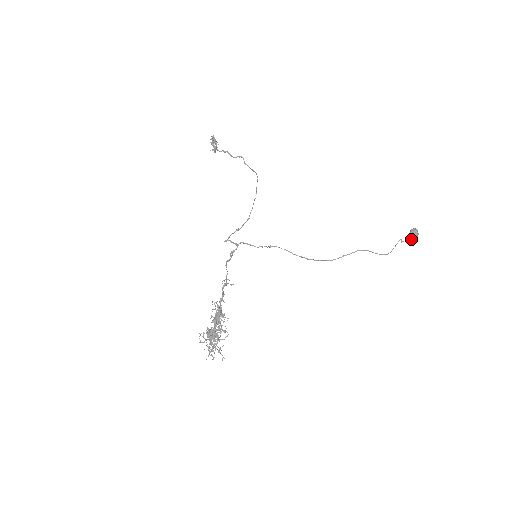
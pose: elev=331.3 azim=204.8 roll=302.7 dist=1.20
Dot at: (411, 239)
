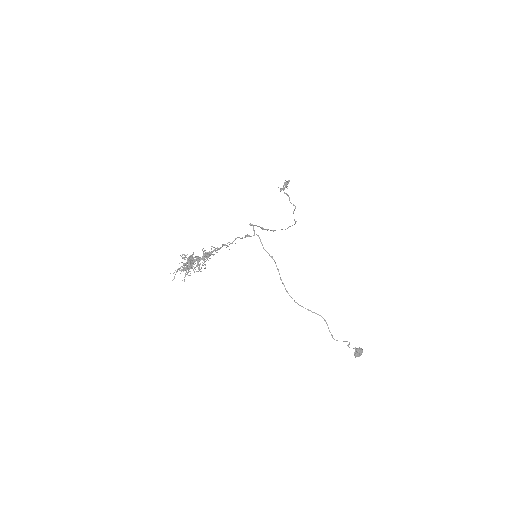
Dot at: (354, 353)
